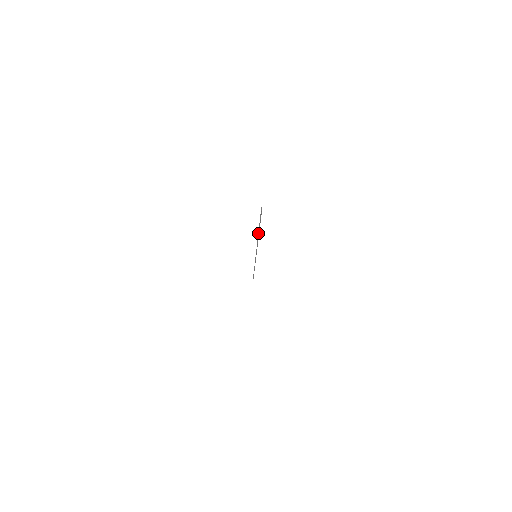
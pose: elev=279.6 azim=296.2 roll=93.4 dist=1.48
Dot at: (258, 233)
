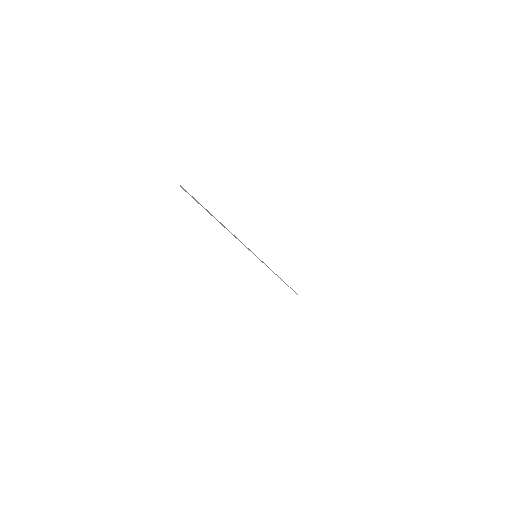
Dot at: occluded
